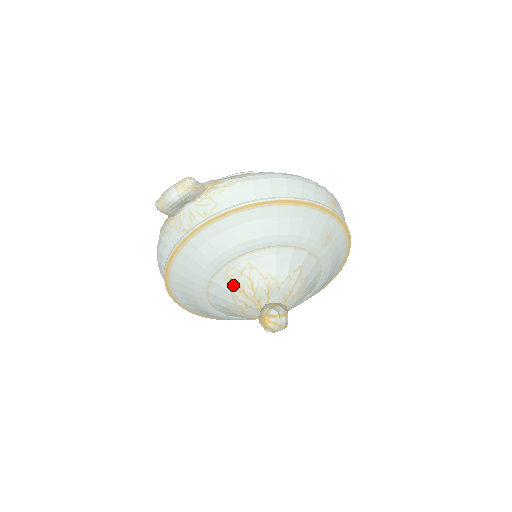
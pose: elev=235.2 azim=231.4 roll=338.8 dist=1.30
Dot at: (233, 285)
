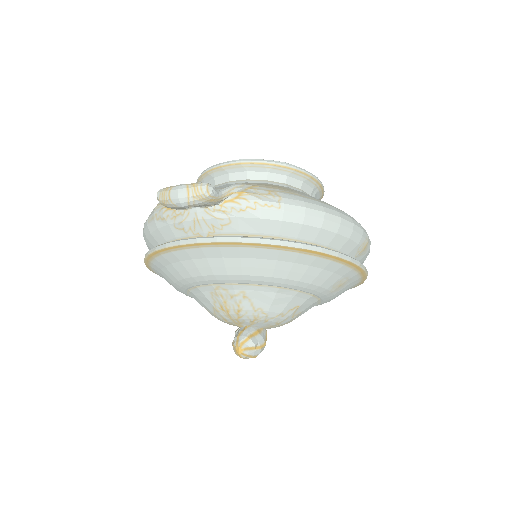
Dot at: (218, 302)
